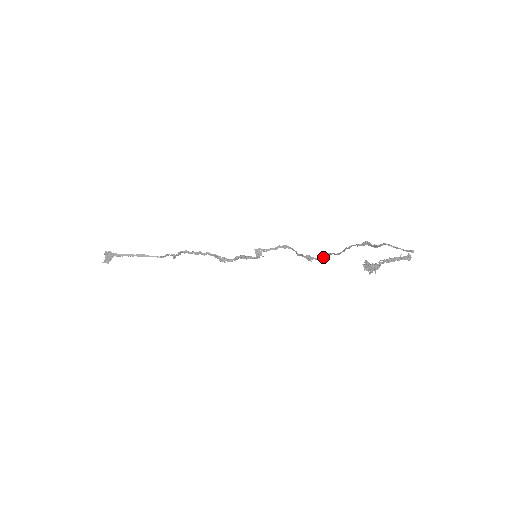
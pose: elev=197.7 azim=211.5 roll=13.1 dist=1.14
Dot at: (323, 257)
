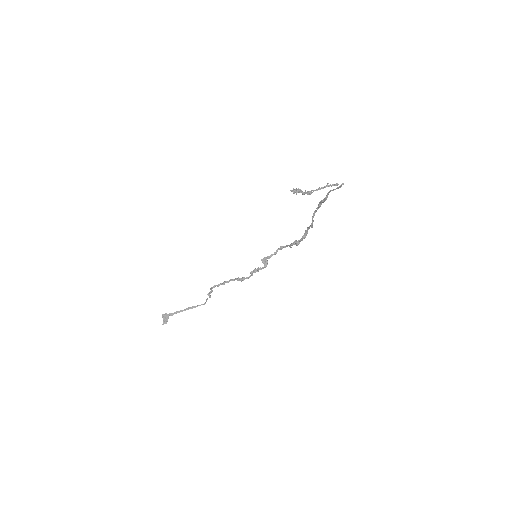
Dot at: (304, 236)
